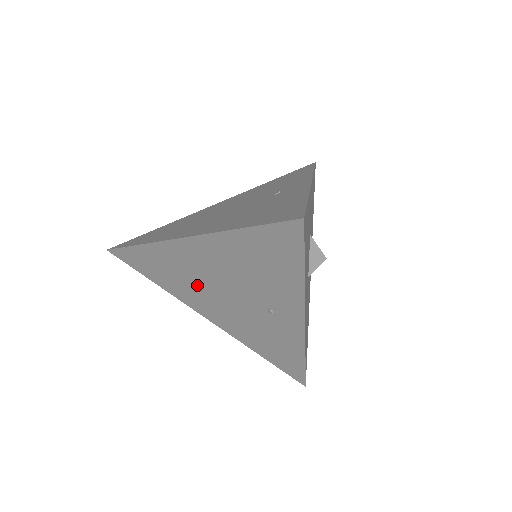
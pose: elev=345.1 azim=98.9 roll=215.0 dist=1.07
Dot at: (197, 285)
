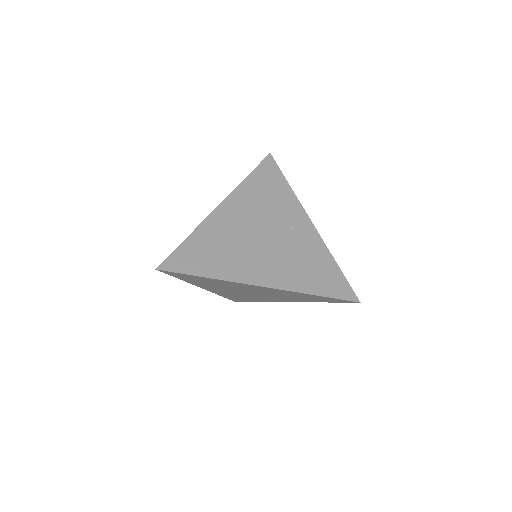
Dot at: (229, 288)
